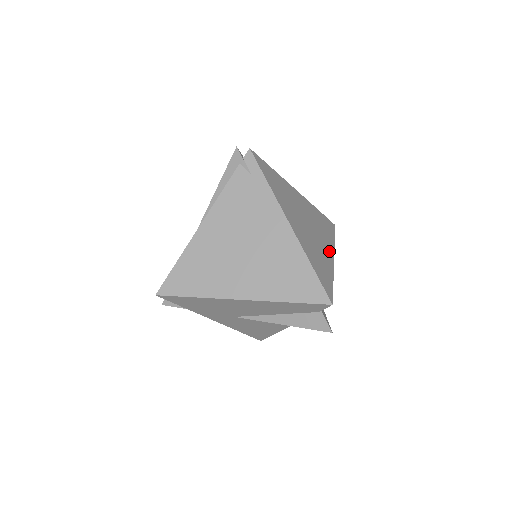
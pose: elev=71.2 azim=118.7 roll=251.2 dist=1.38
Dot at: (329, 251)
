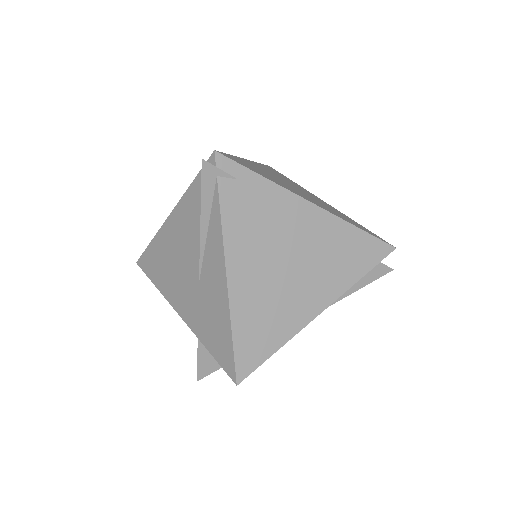
Dot at: (317, 198)
